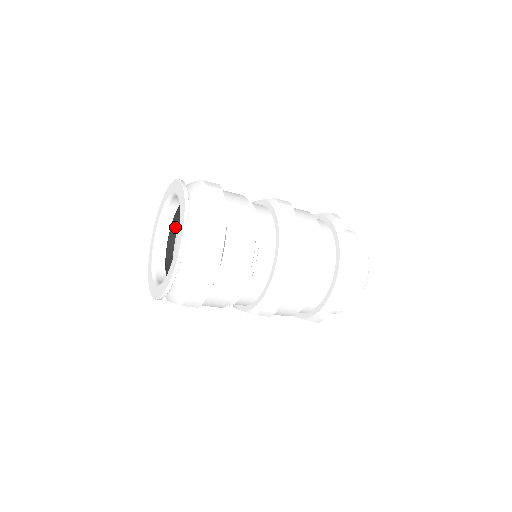
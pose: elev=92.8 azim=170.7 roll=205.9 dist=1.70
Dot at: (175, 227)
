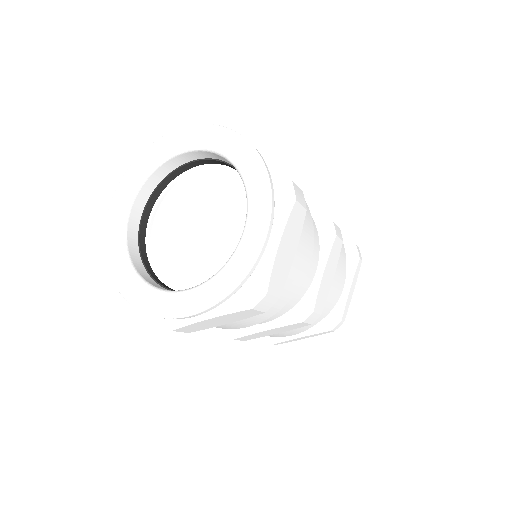
Dot at: (183, 170)
